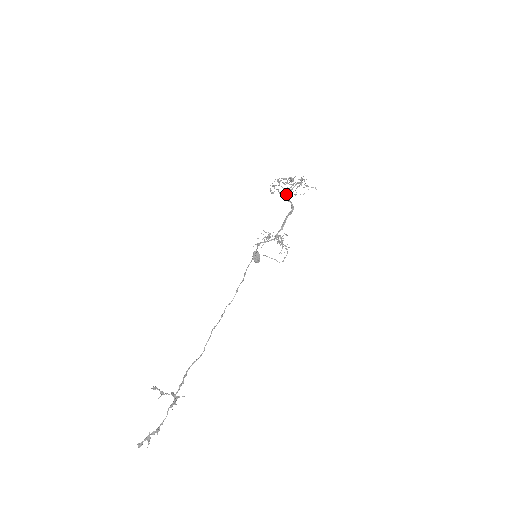
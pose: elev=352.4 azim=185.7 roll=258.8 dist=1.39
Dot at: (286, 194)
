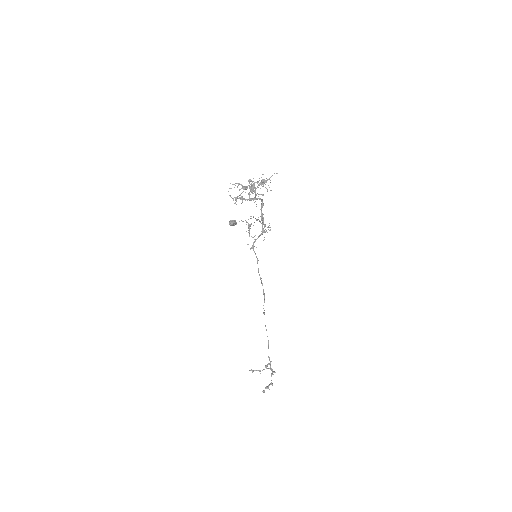
Dot at: (253, 199)
